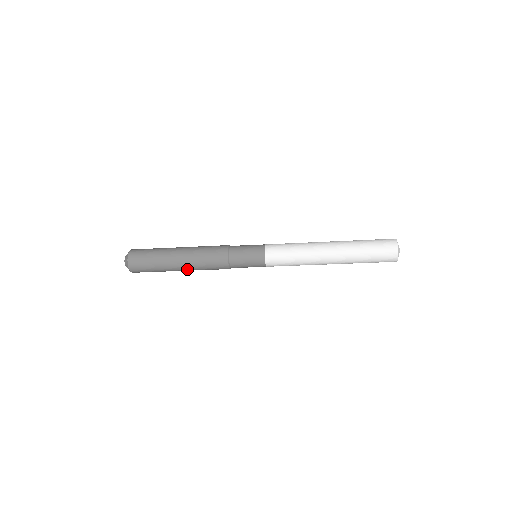
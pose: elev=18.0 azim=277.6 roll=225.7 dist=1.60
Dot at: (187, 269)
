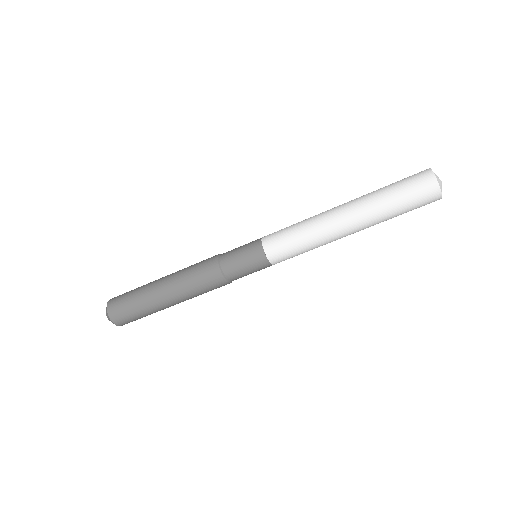
Dot at: (170, 287)
